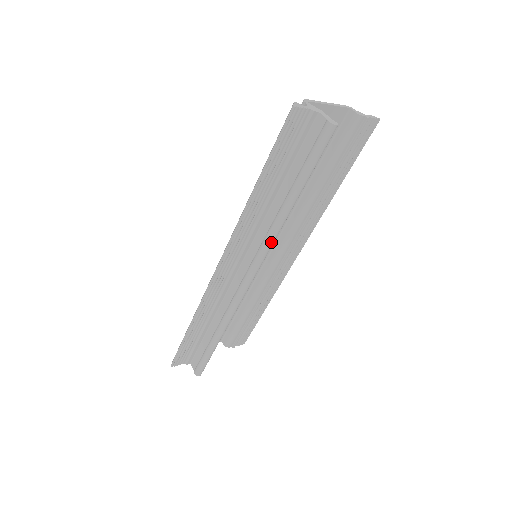
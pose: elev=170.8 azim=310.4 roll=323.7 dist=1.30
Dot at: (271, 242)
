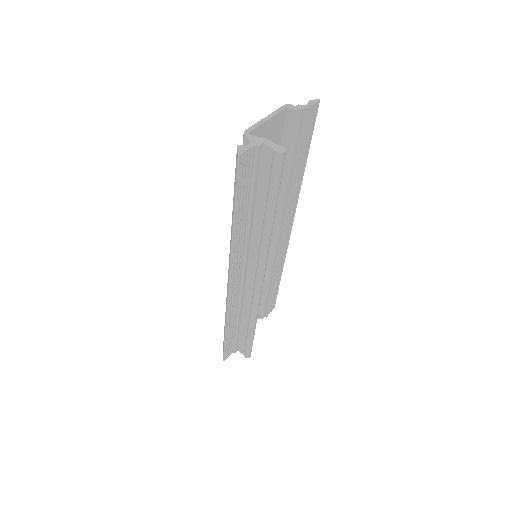
Dot at: (266, 254)
